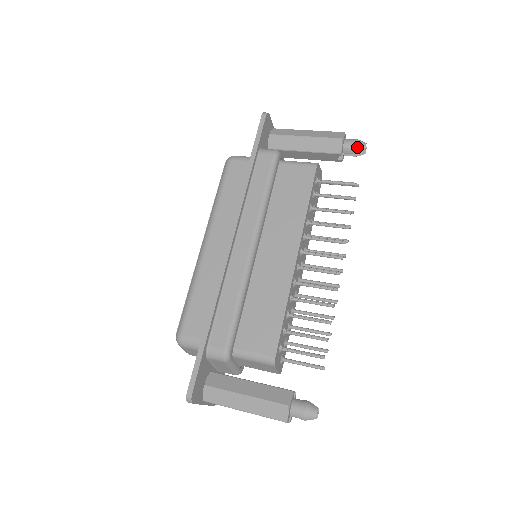
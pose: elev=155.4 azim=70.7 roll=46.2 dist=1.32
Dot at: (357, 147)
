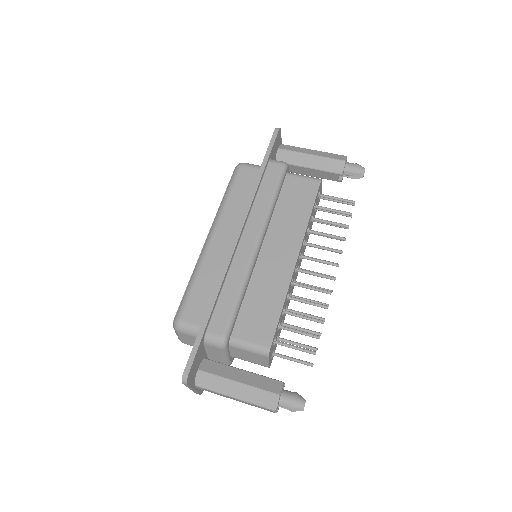
Dot at: (357, 170)
